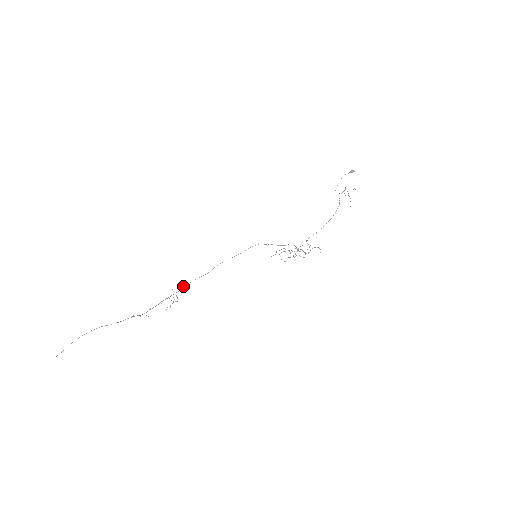
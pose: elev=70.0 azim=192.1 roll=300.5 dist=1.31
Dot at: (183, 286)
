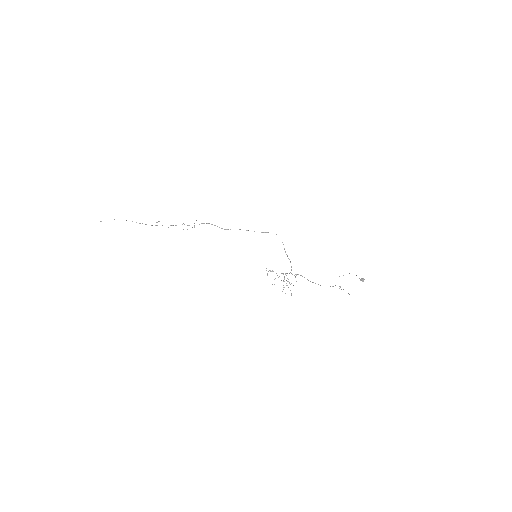
Dot at: occluded
